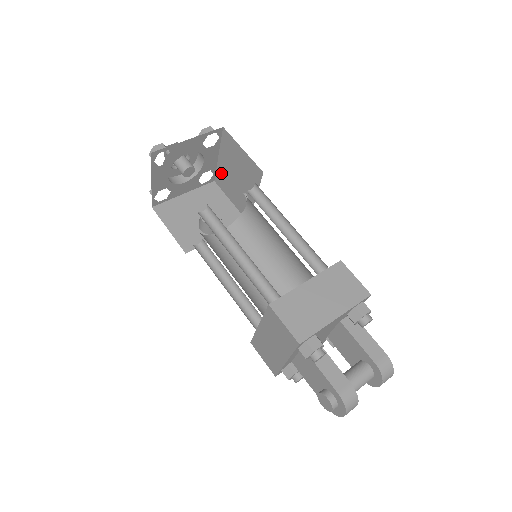
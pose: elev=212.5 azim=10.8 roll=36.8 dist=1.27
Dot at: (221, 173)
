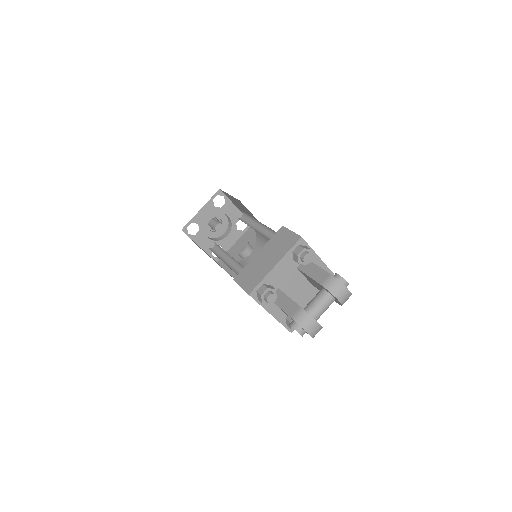
Dot at: occluded
